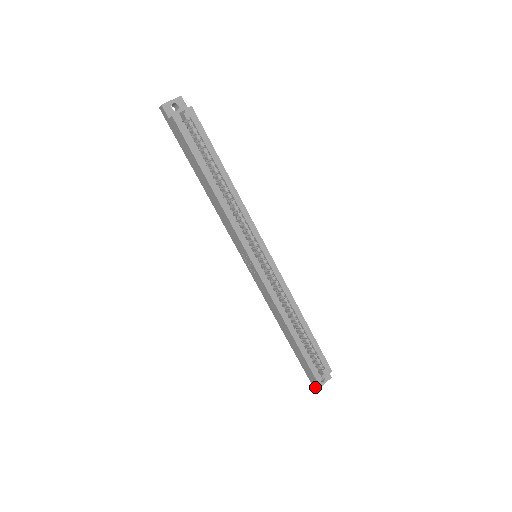
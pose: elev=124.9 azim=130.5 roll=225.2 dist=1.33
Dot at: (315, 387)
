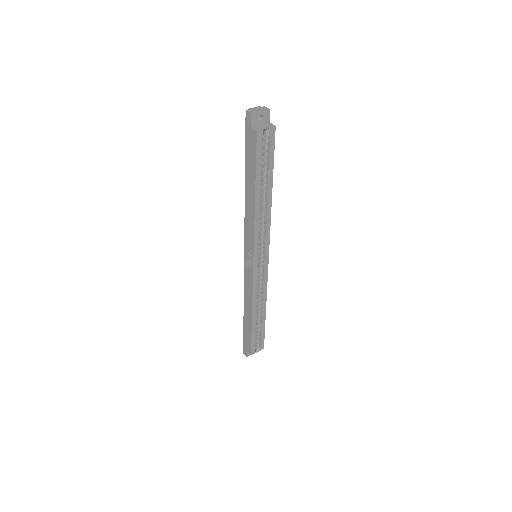
Dot at: (245, 354)
